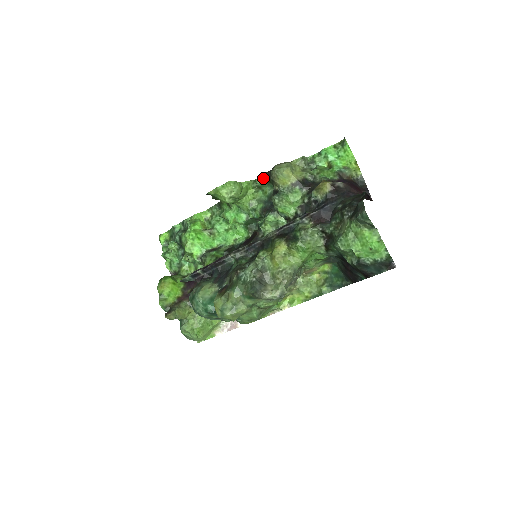
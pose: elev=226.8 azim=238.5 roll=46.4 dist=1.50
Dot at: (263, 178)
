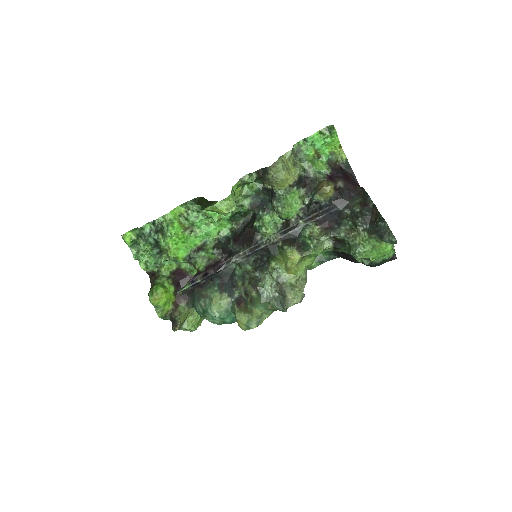
Dot at: (252, 177)
